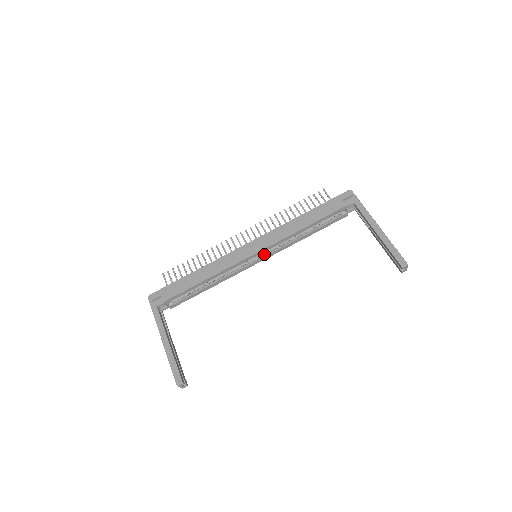
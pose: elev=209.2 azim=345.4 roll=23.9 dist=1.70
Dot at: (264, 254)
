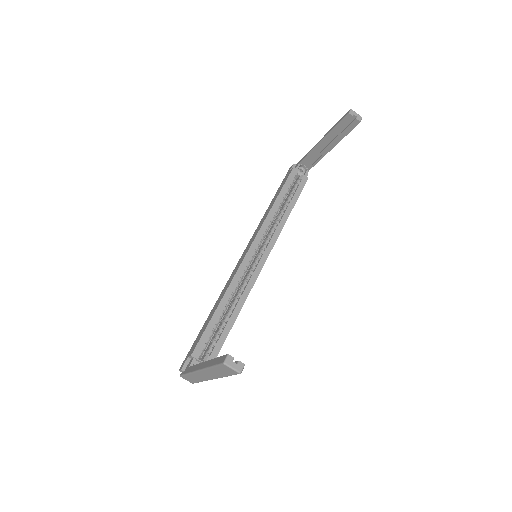
Dot at: (263, 251)
